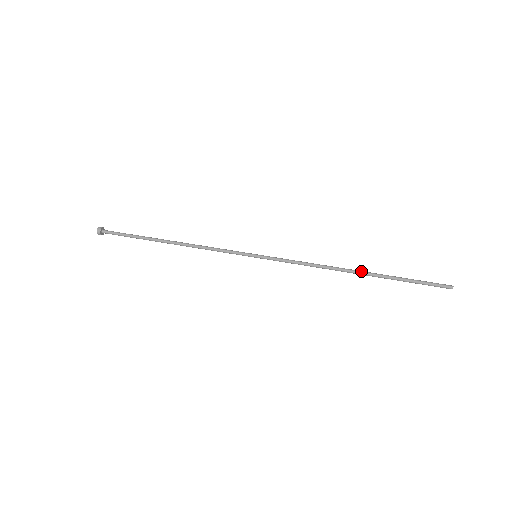
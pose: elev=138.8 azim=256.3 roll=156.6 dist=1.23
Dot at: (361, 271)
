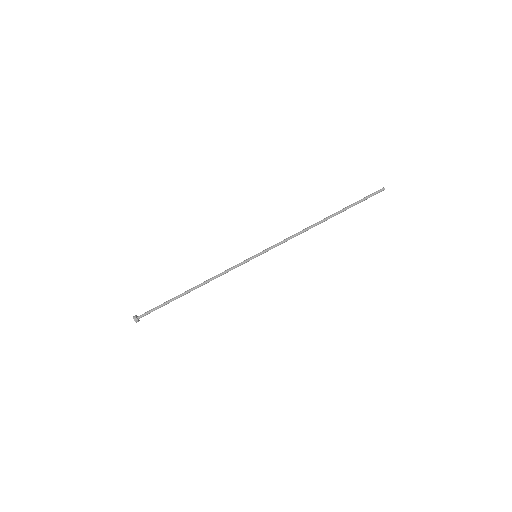
Dot at: (326, 217)
